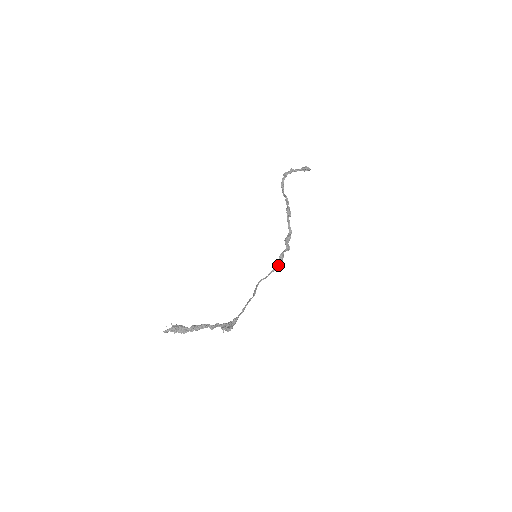
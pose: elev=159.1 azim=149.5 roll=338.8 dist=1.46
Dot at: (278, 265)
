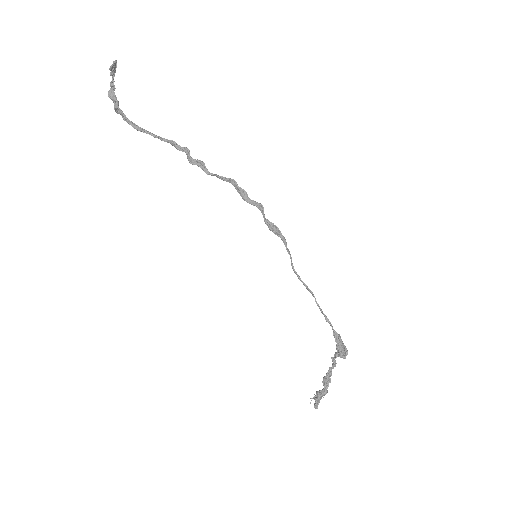
Dot at: (281, 236)
